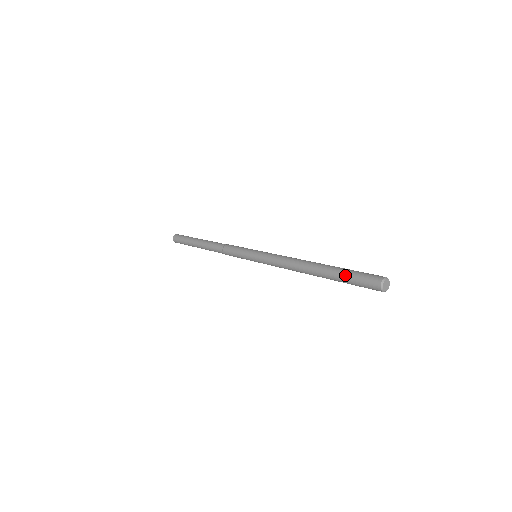
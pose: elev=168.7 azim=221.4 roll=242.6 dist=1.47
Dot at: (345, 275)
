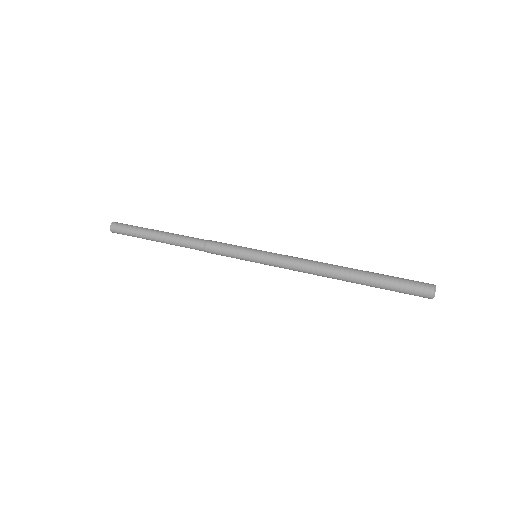
Dot at: (390, 279)
